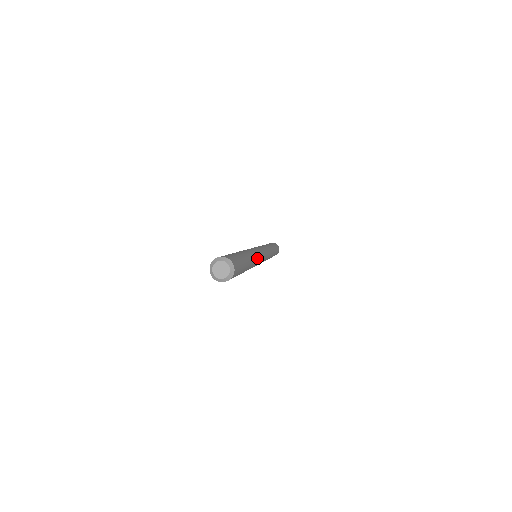
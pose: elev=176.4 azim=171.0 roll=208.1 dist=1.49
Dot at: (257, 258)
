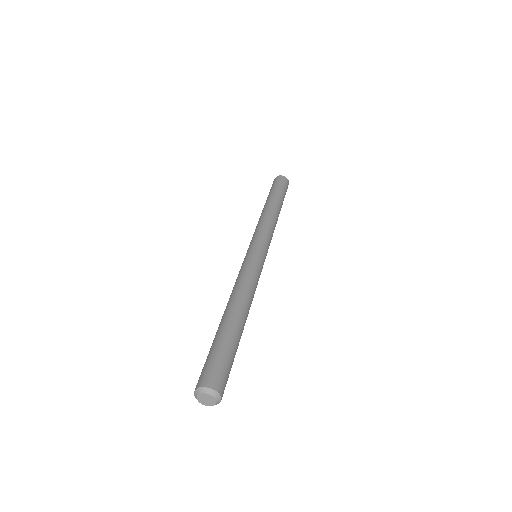
Dot at: occluded
